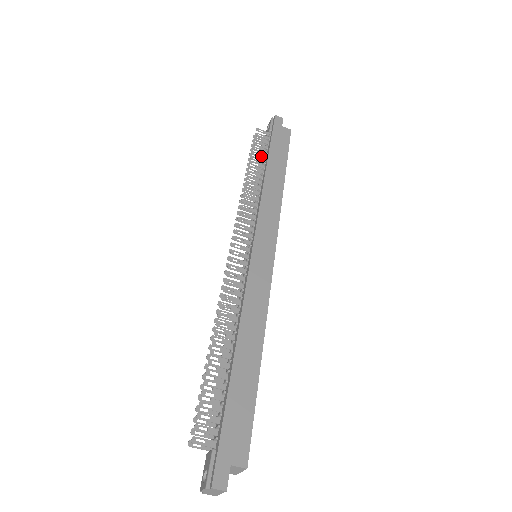
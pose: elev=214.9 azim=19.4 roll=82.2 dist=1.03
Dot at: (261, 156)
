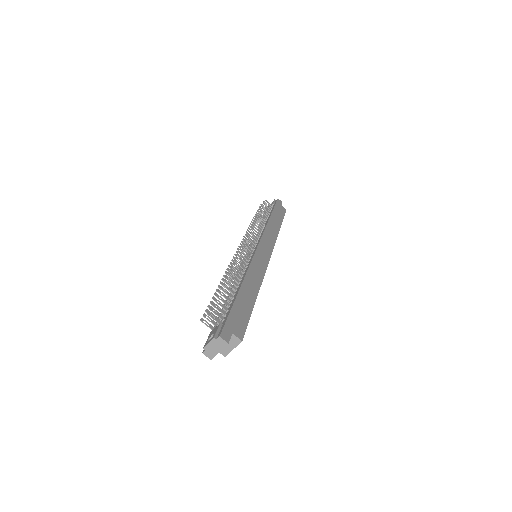
Dot at: (266, 213)
